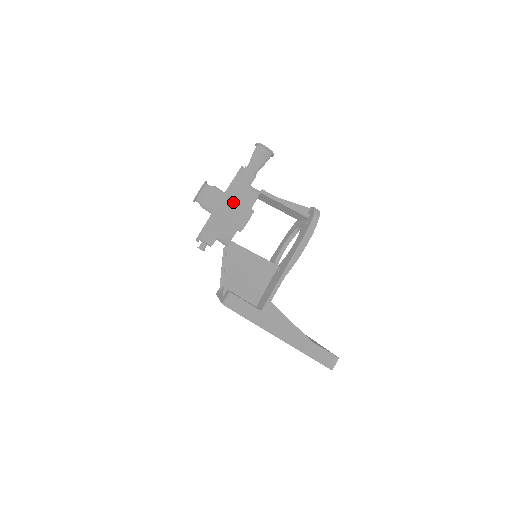
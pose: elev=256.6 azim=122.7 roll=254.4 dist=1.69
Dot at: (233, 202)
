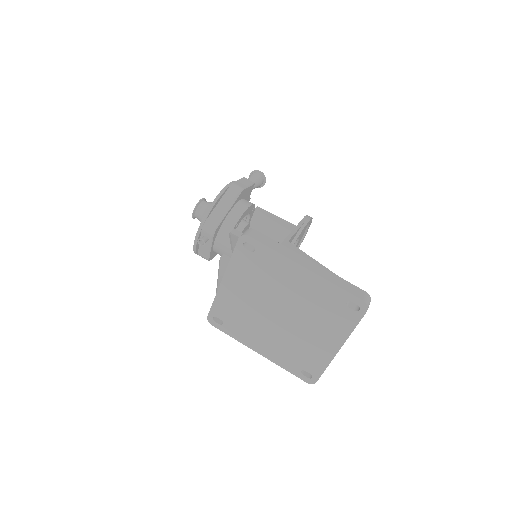
Dot at: (239, 187)
